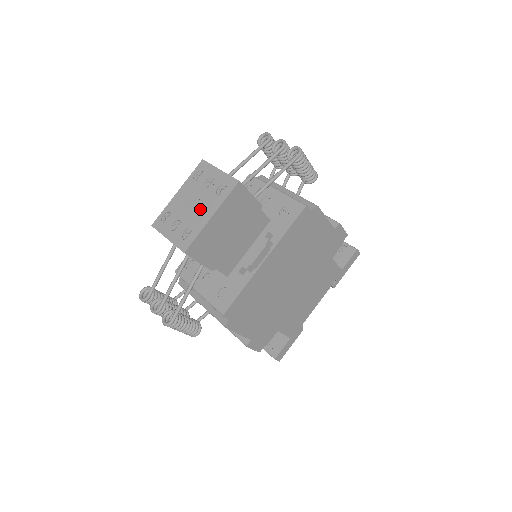
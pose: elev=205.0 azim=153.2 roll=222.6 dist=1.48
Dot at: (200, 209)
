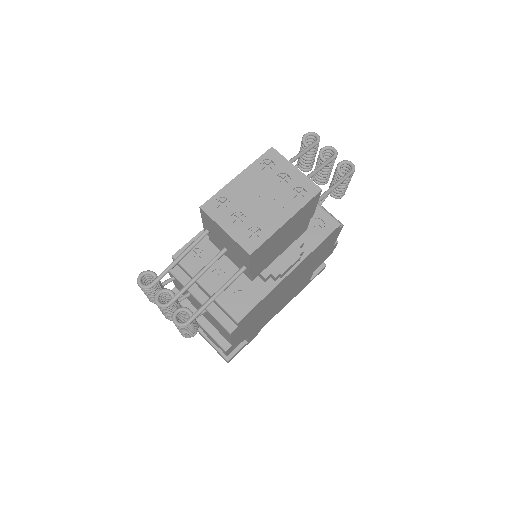
Dot at: (271, 207)
